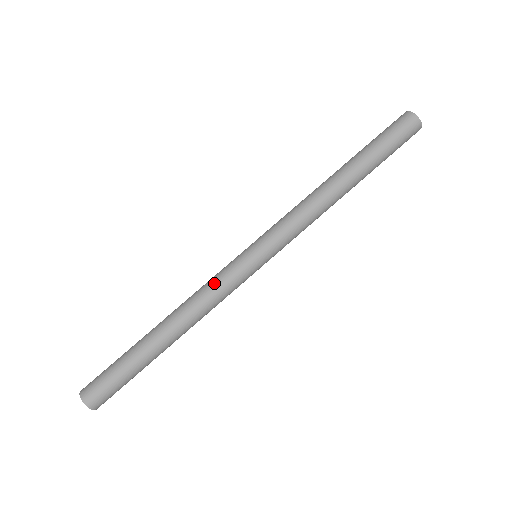
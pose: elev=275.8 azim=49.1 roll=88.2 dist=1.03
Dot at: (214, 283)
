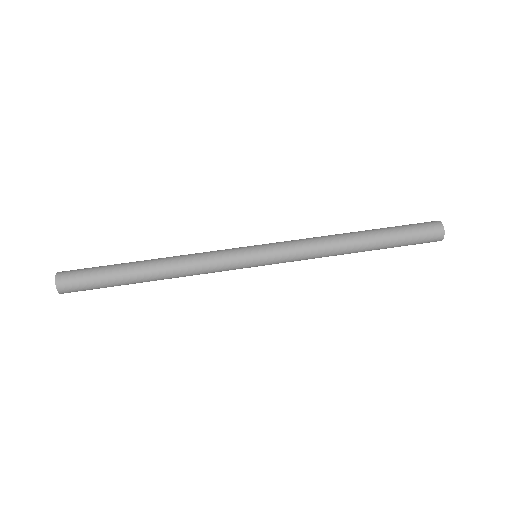
Dot at: (211, 251)
